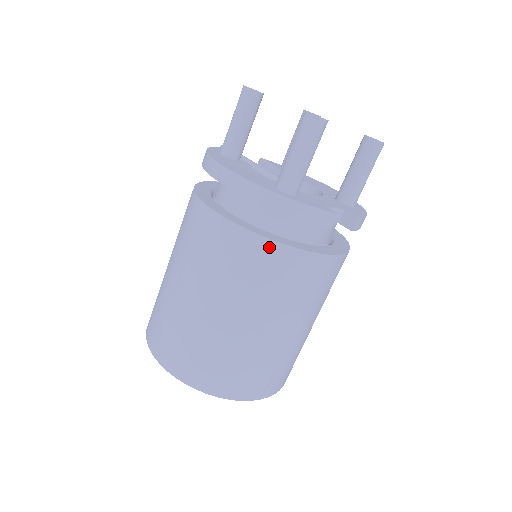
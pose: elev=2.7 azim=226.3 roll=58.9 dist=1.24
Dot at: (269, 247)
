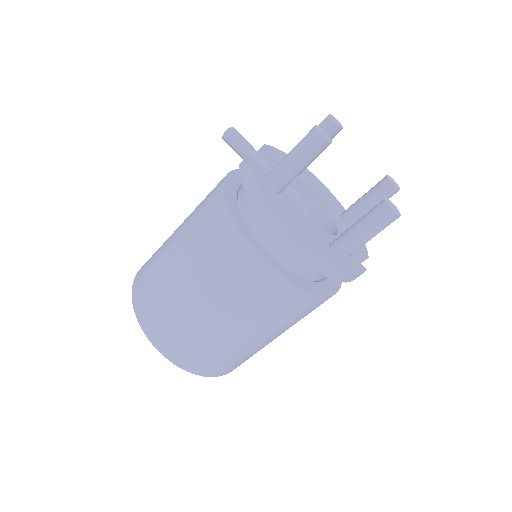
Dot at: (314, 299)
